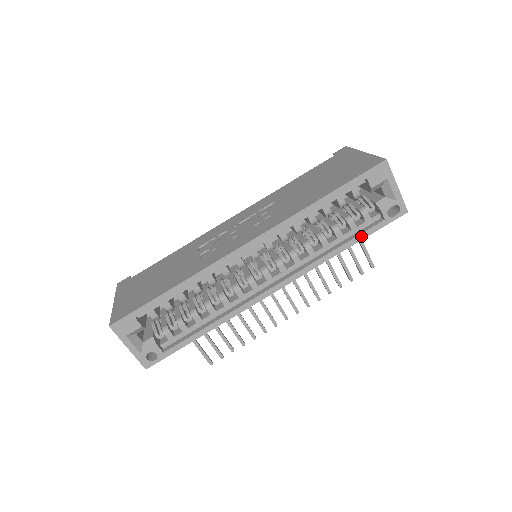
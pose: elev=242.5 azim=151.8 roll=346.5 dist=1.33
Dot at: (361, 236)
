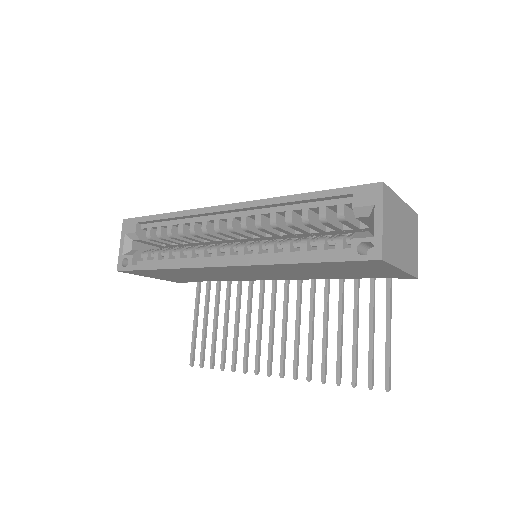
Dot at: (318, 258)
